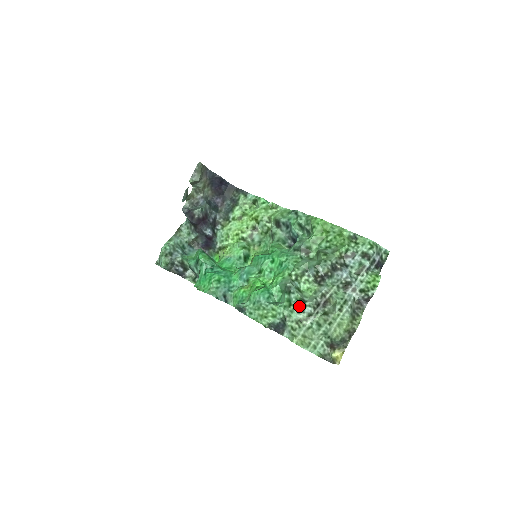
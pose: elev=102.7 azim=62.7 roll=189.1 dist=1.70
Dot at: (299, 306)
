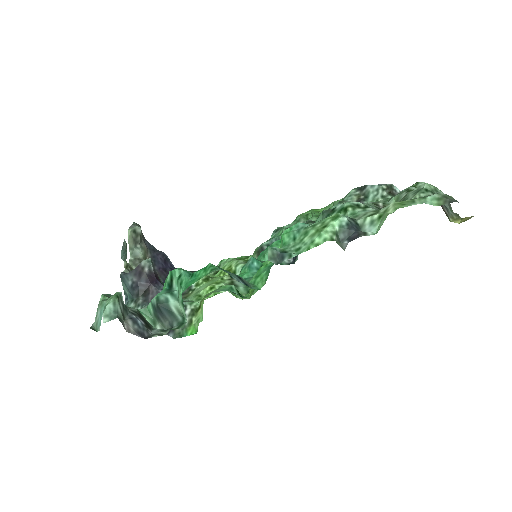
Dot at: (358, 204)
